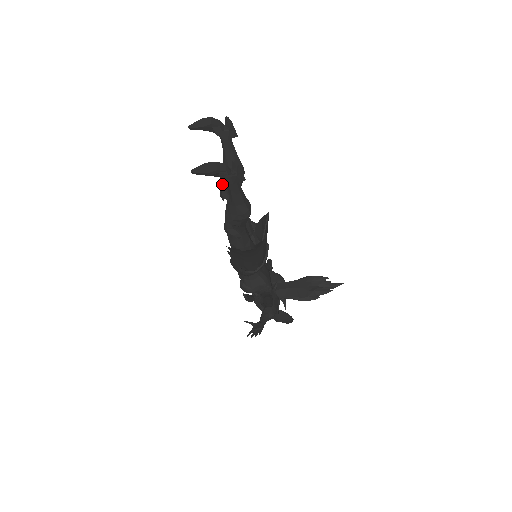
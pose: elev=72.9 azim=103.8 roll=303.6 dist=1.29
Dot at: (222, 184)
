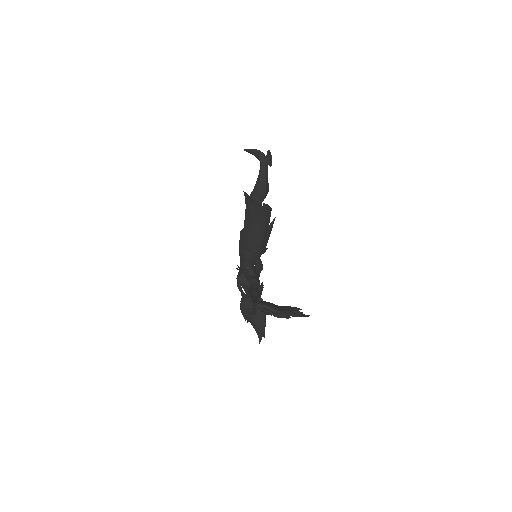
Dot at: occluded
